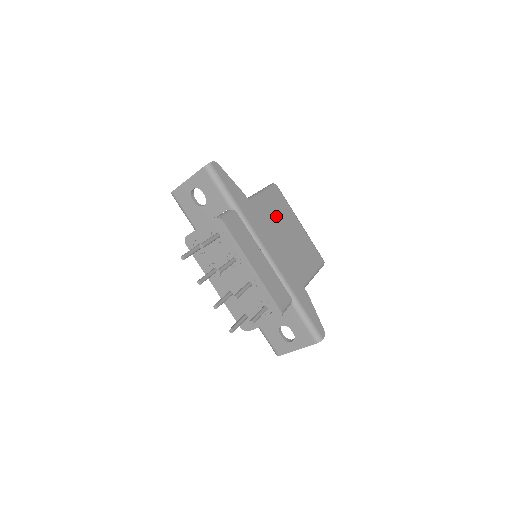
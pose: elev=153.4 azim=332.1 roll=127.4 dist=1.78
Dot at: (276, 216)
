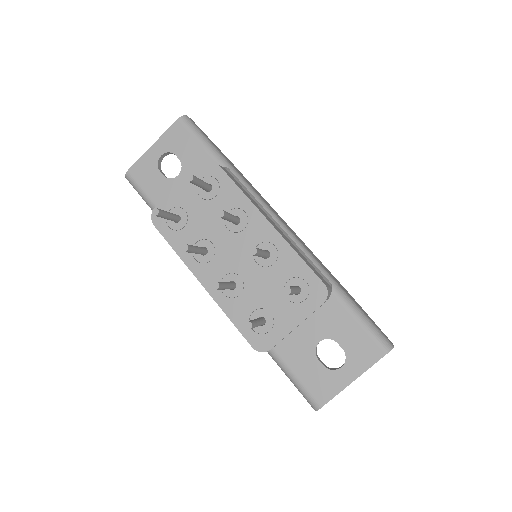
Dot at: occluded
